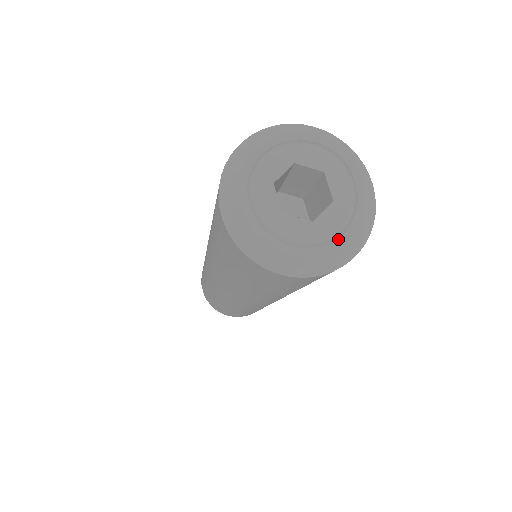
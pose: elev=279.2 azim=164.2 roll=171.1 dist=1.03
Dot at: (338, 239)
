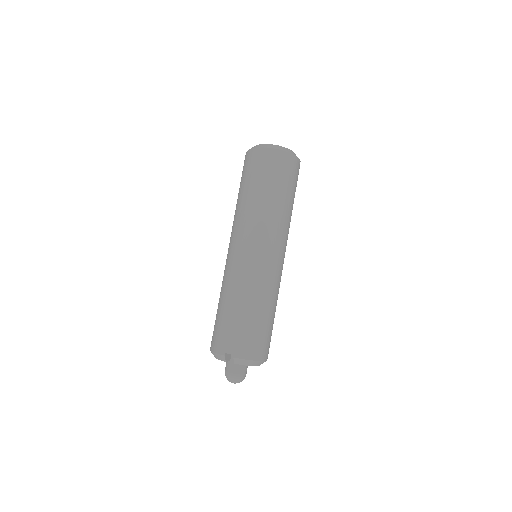
Dot at: occluded
